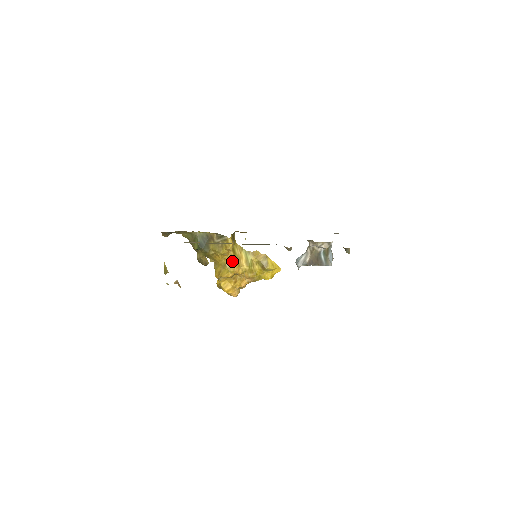
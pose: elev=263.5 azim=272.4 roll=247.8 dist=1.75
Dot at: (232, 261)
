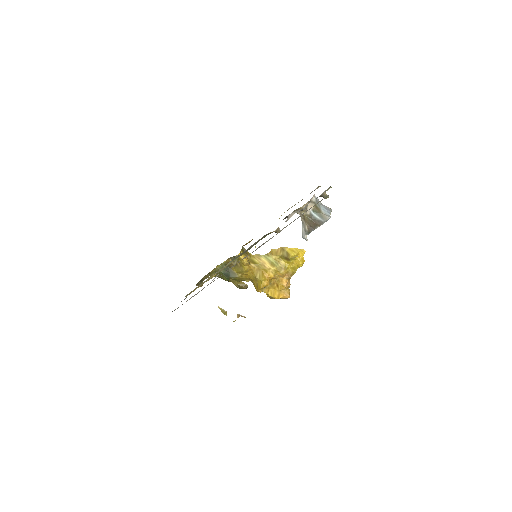
Dot at: (258, 271)
